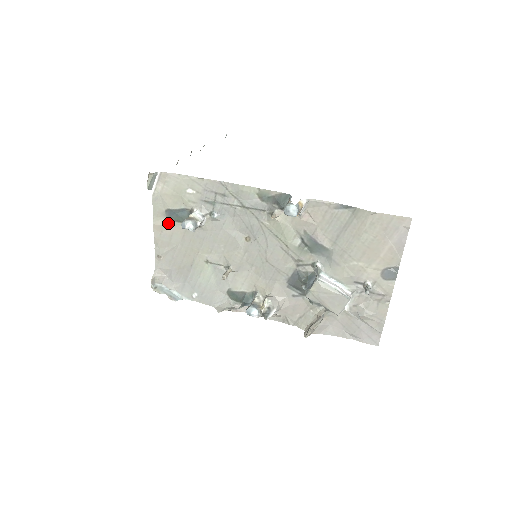
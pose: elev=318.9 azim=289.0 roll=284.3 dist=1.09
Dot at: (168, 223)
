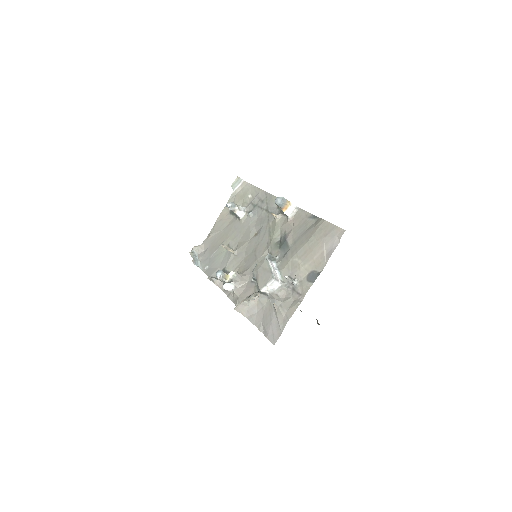
Dot at: (228, 214)
